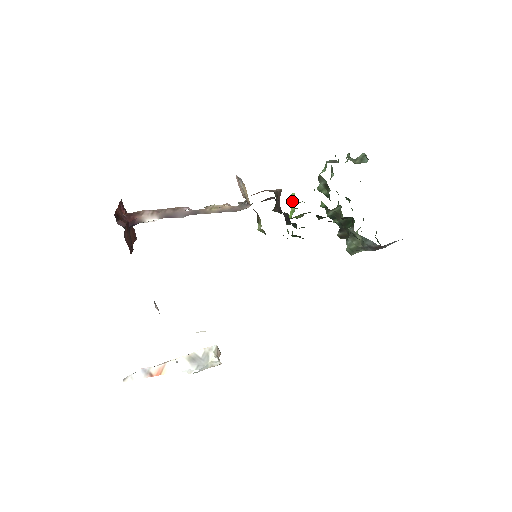
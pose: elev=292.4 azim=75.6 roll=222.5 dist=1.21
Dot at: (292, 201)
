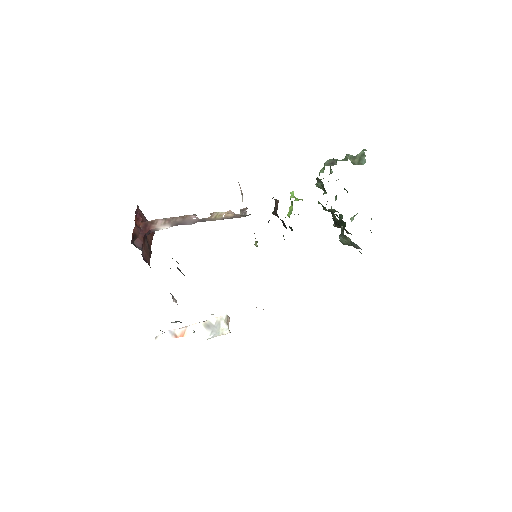
Dot at: occluded
